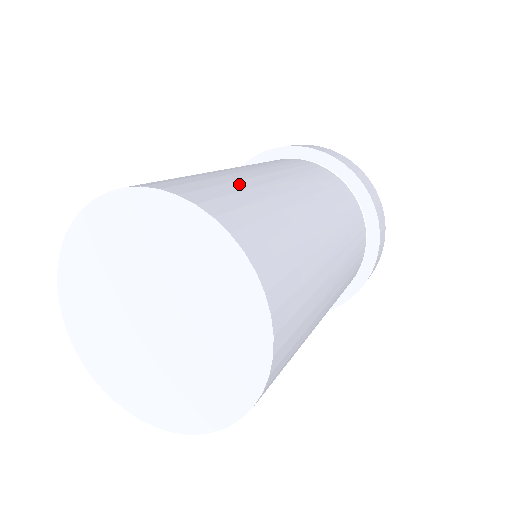
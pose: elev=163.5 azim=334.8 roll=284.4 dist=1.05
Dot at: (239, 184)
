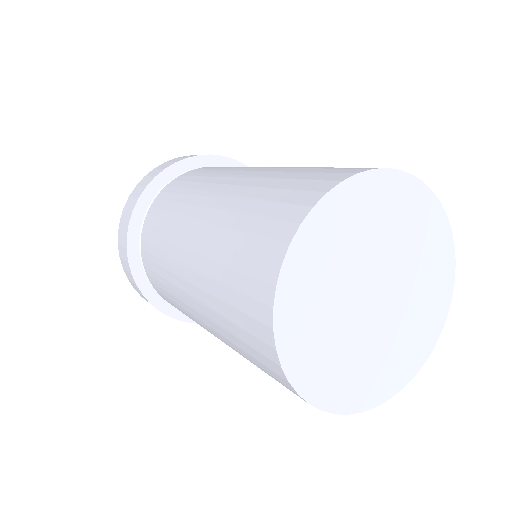
Dot at: occluded
